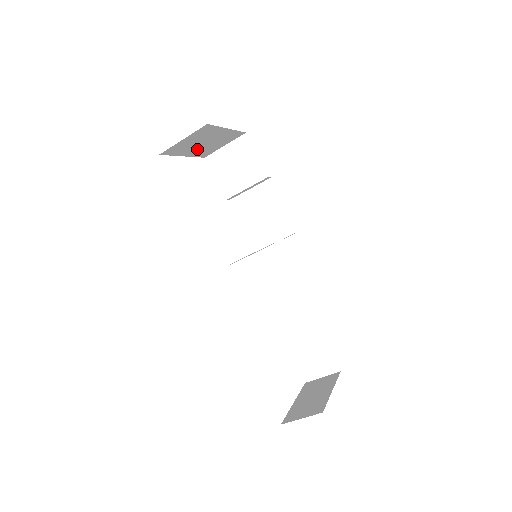
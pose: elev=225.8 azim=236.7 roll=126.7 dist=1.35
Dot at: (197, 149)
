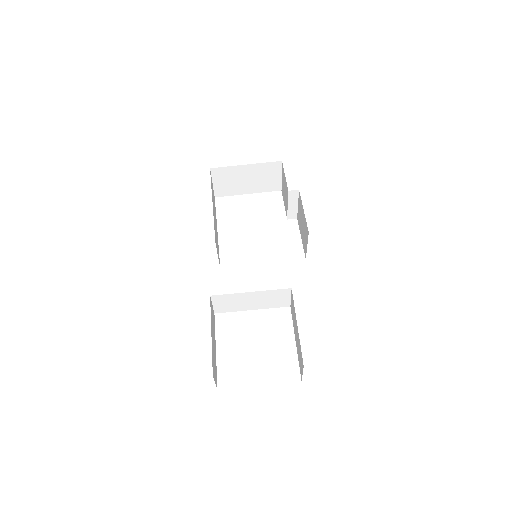
Dot at: (251, 186)
